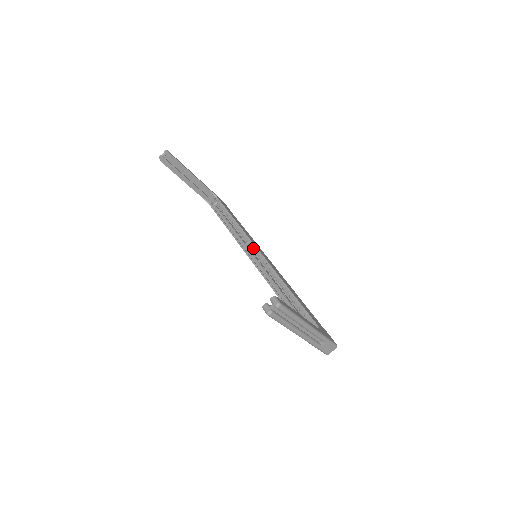
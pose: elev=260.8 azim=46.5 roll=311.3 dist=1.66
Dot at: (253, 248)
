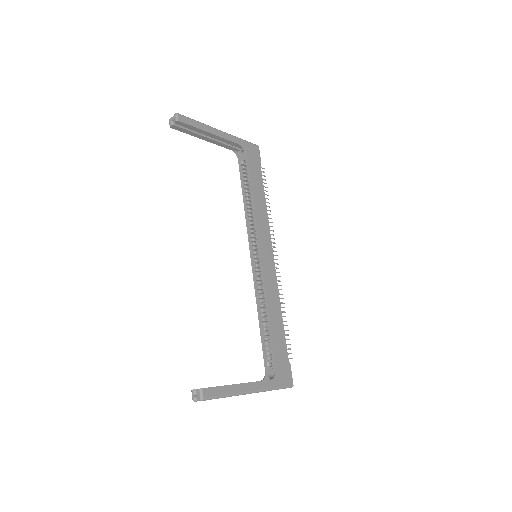
Dot at: (257, 243)
